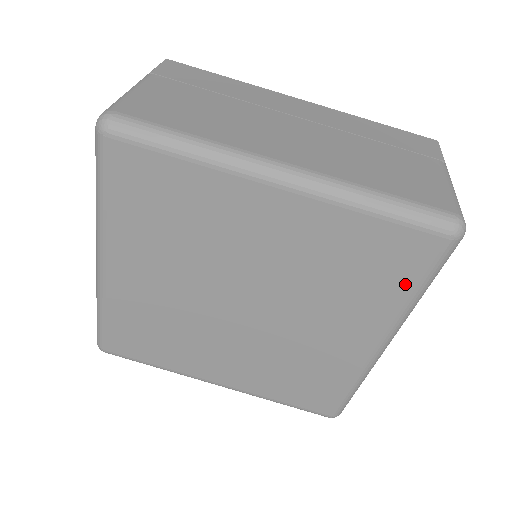
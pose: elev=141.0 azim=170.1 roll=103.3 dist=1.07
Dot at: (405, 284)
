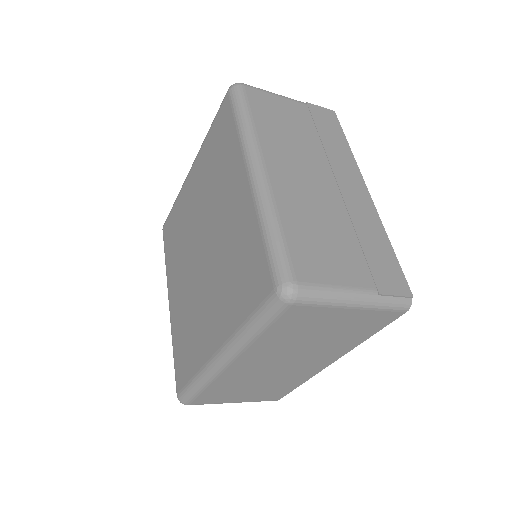
Dot at: (246, 308)
